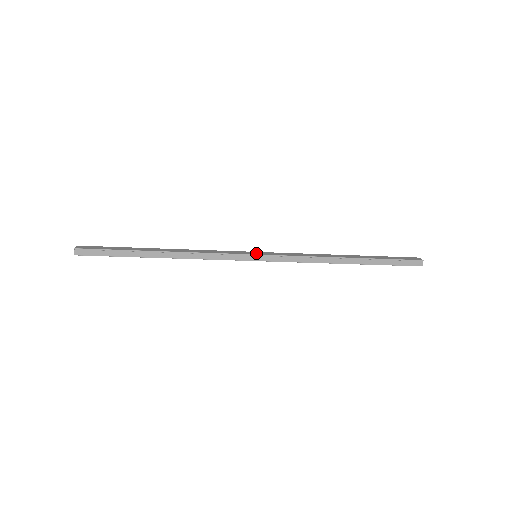
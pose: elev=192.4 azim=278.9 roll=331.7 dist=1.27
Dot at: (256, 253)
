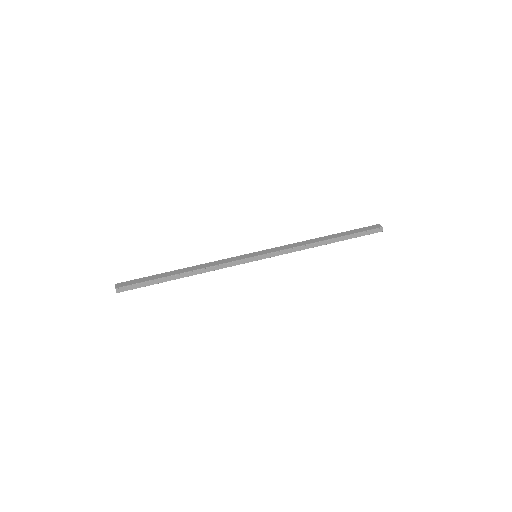
Dot at: (256, 254)
